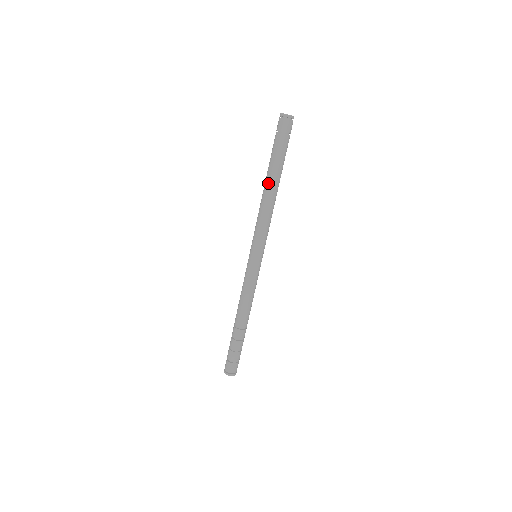
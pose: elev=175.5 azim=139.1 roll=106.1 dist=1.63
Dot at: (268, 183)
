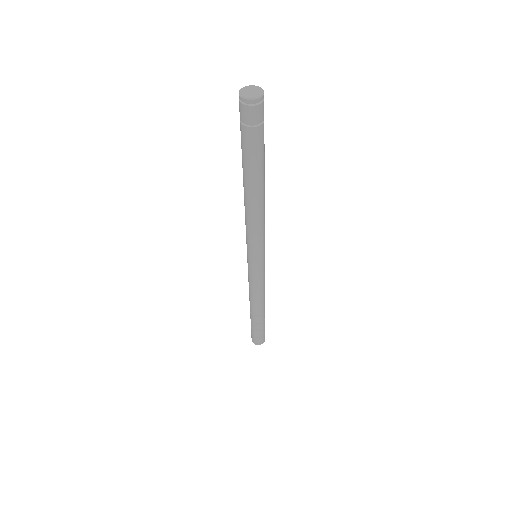
Dot at: (243, 186)
